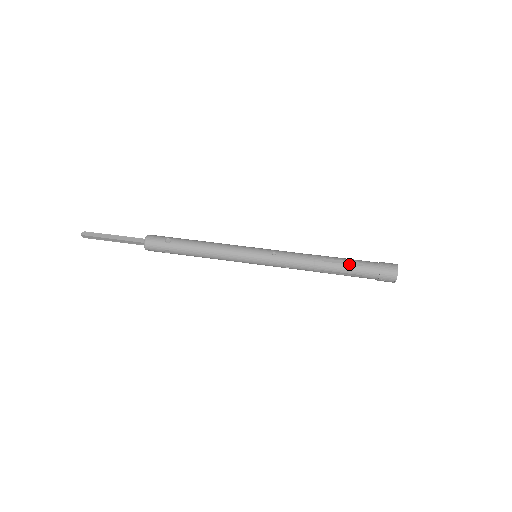
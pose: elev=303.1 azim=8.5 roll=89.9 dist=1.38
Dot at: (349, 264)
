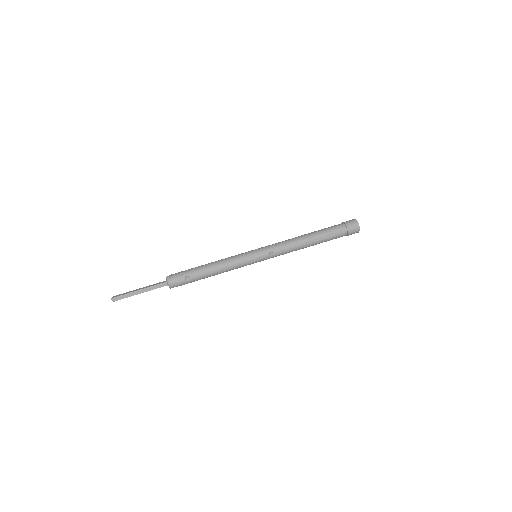
Dot at: (326, 238)
